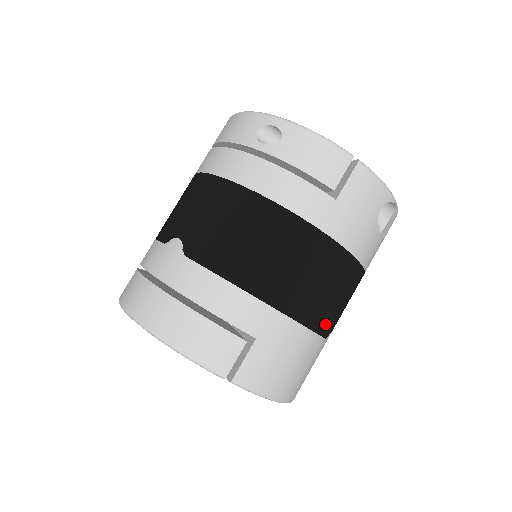
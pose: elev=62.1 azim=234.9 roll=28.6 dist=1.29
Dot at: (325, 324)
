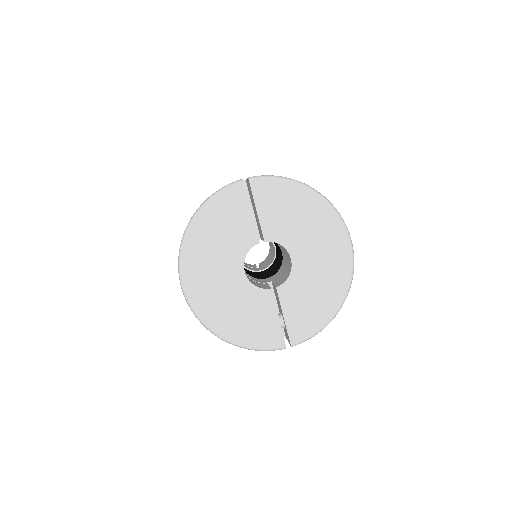
Dot at: occluded
